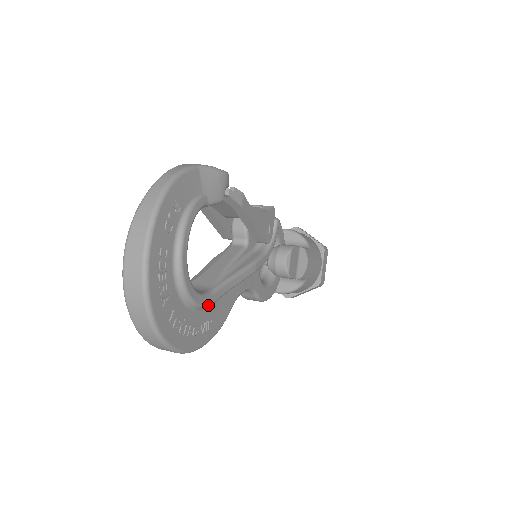
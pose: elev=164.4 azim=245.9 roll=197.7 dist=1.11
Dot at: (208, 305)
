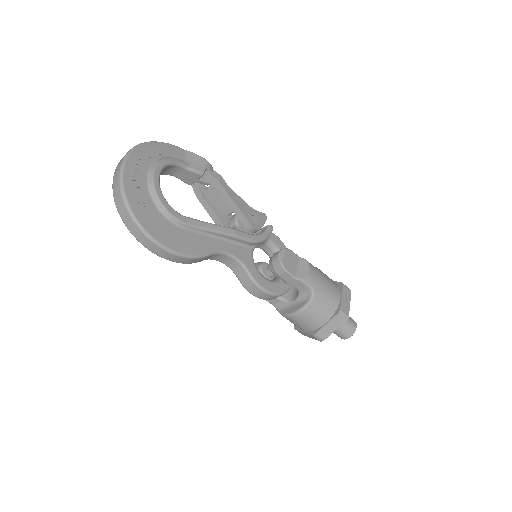
Dot at: (178, 220)
